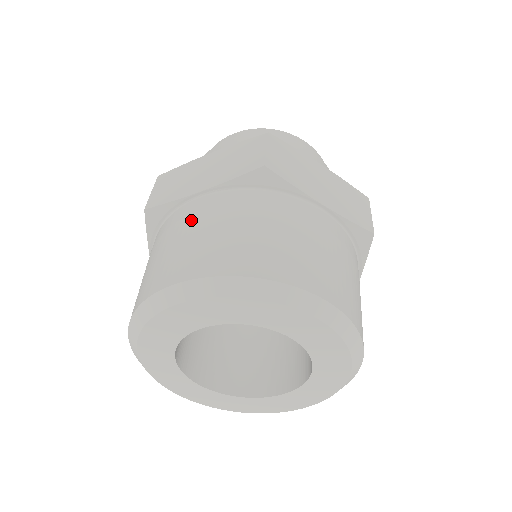
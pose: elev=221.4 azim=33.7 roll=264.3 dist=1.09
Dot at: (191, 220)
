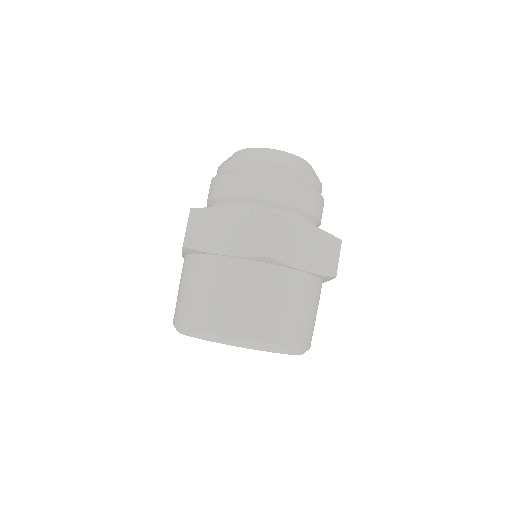
Dot at: (217, 279)
